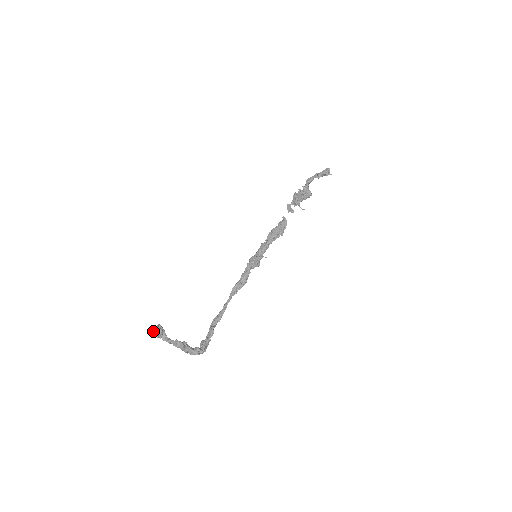
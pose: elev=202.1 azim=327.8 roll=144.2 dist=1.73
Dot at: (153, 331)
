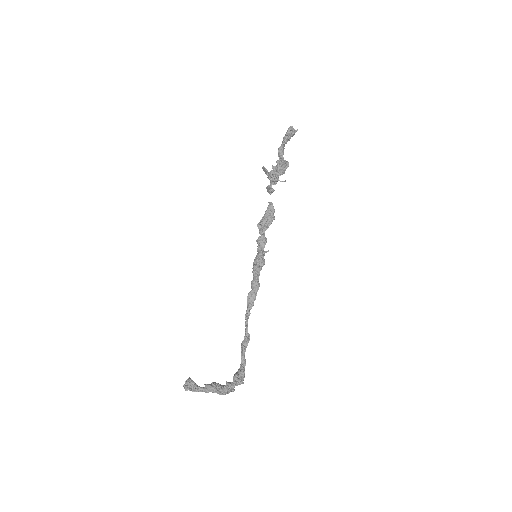
Dot at: occluded
